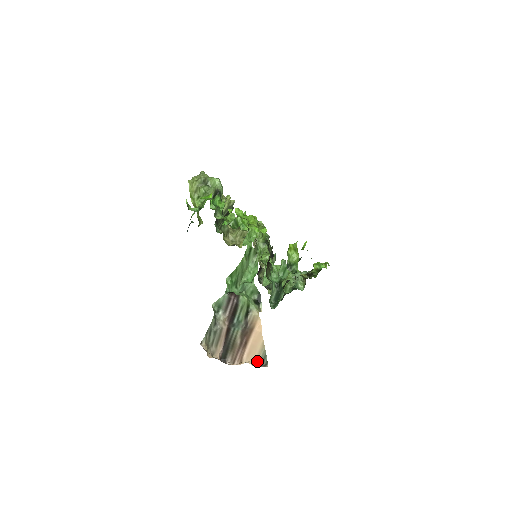
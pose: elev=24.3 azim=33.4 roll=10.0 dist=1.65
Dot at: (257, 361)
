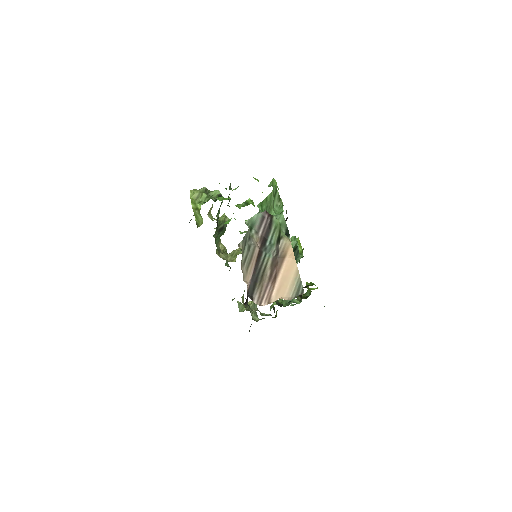
Dot at: (290, 294)
